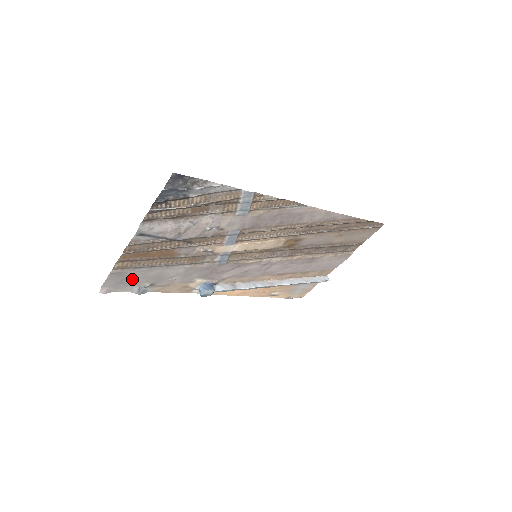
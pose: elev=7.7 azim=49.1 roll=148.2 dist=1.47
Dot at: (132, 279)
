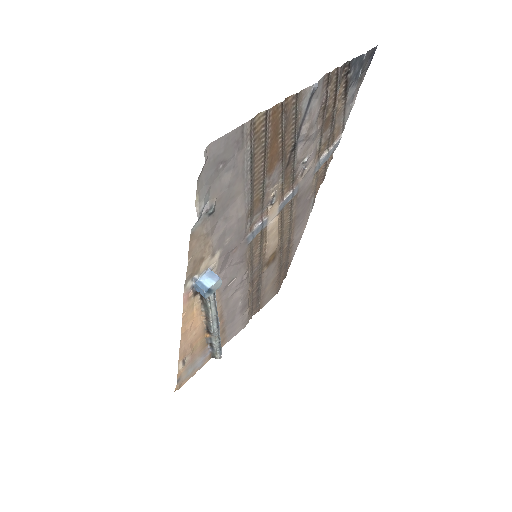
Dot at: (223, 173)
